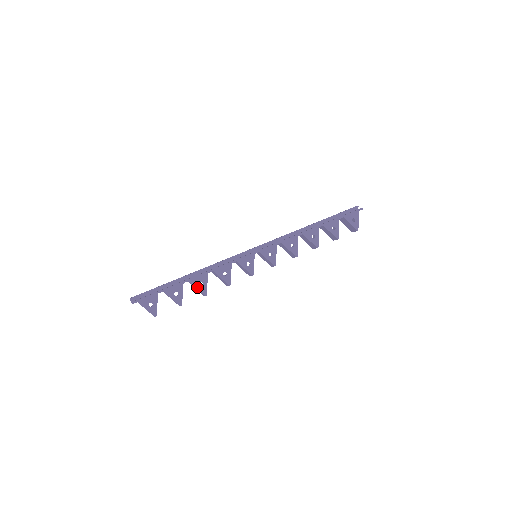
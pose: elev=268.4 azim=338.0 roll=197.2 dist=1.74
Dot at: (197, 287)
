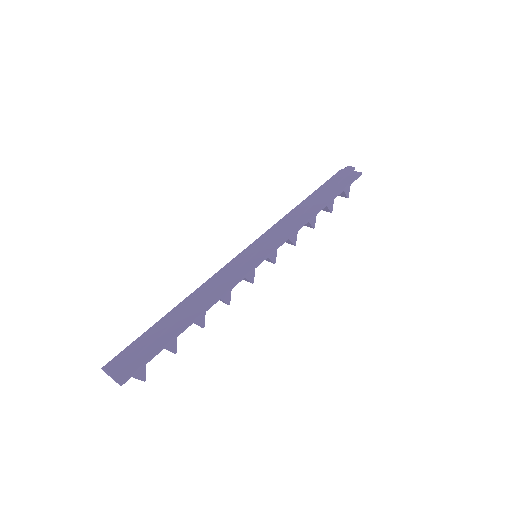
Dot at: occluded
